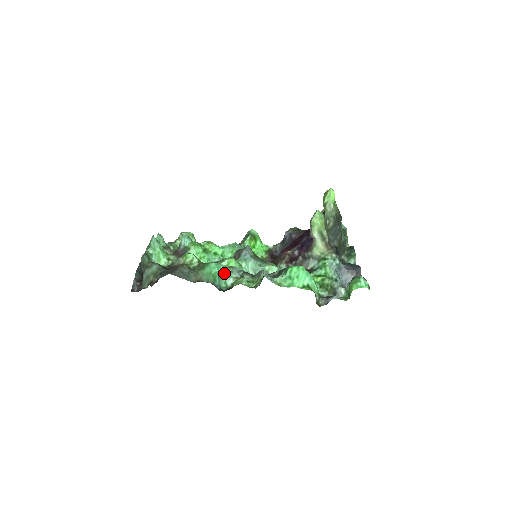
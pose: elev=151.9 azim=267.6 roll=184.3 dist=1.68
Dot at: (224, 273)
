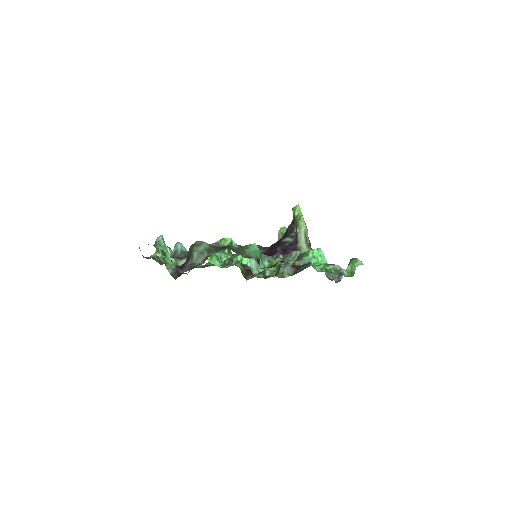
Dot at: occluded
